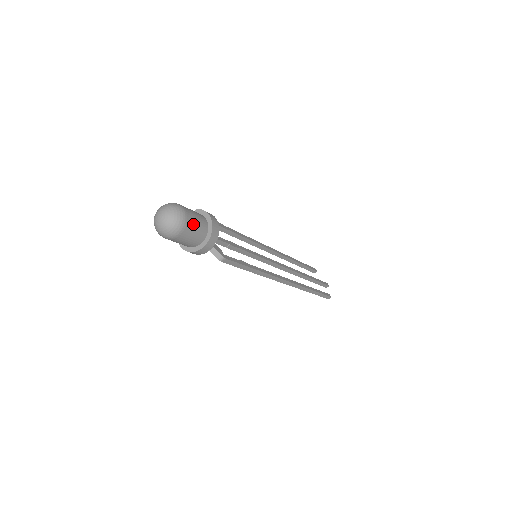
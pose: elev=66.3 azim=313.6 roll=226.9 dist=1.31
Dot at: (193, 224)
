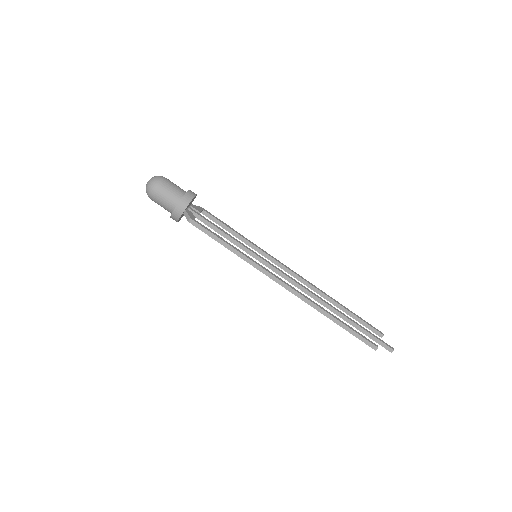
Dot at: (168, 187)
